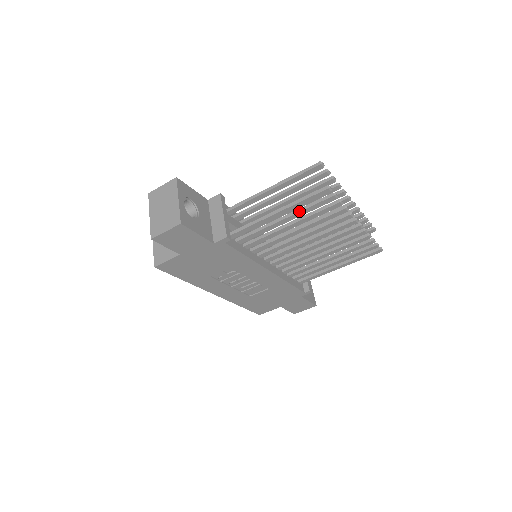
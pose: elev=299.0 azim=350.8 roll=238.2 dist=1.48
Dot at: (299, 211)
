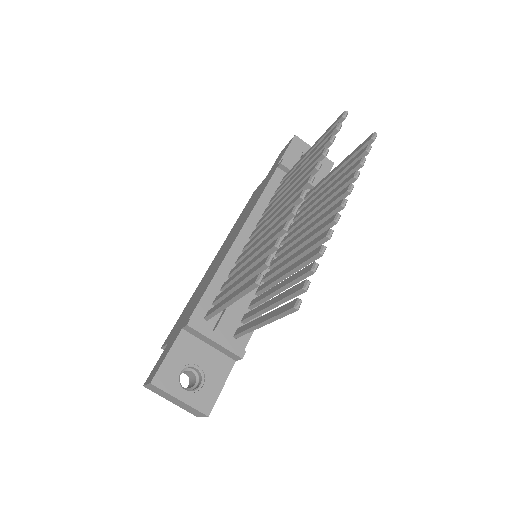
Dot at: occluded
